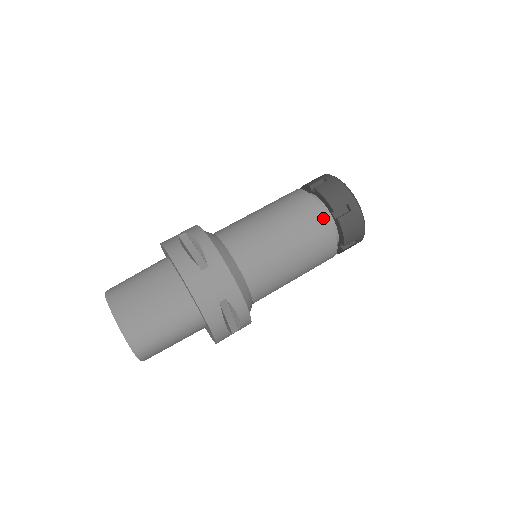
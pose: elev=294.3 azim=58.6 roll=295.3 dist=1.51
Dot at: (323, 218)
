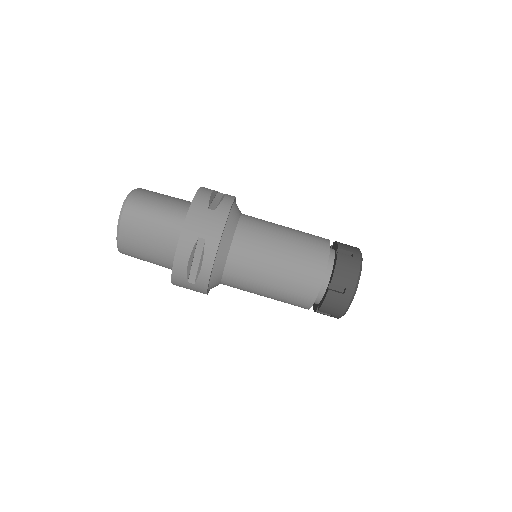
Dot at: (306, 307)
